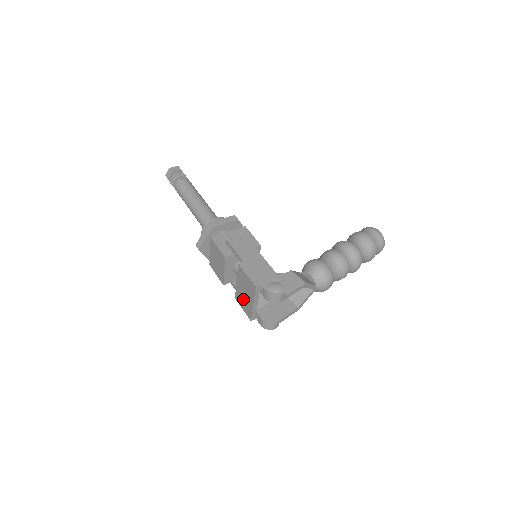
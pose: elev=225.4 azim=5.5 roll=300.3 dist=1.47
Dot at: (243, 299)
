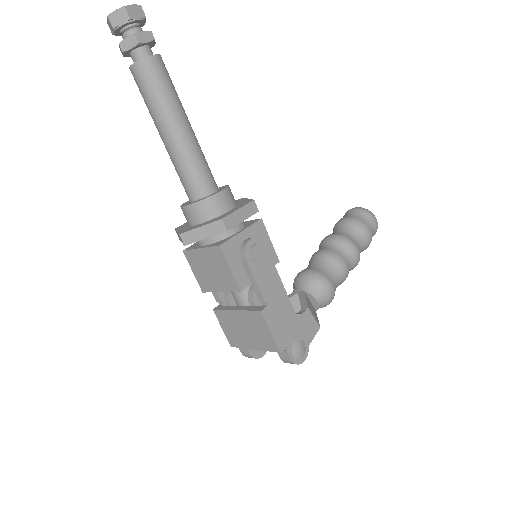
Dot at: (234, 328)
